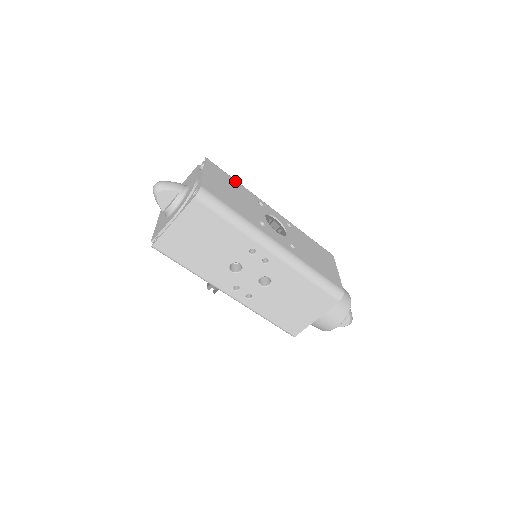
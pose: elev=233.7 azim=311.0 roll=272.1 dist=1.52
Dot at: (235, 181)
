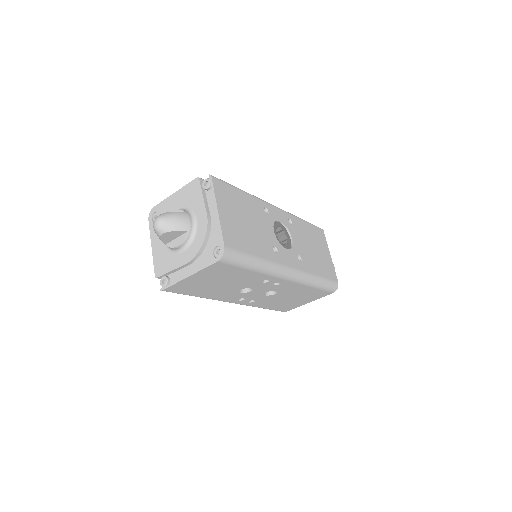
Dot at: (241, 193)
